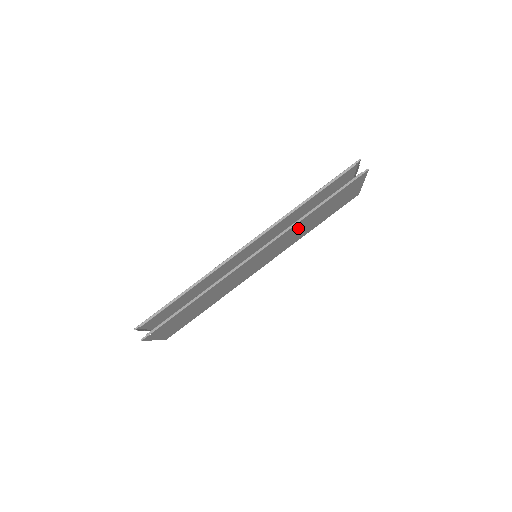
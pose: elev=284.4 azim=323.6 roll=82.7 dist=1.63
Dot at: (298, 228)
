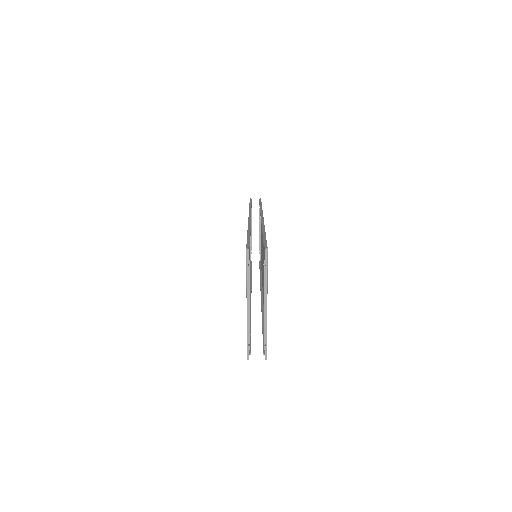
Dot at: occluded
